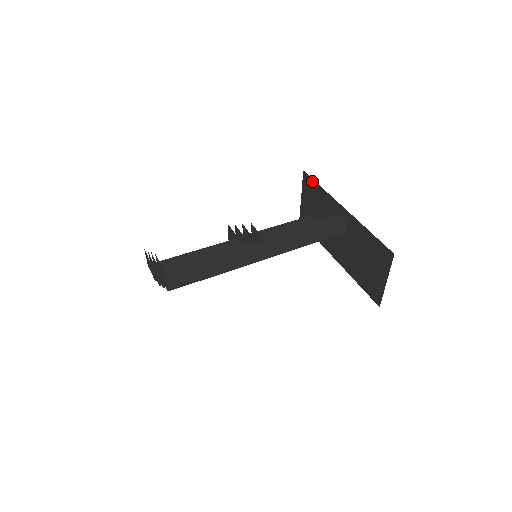
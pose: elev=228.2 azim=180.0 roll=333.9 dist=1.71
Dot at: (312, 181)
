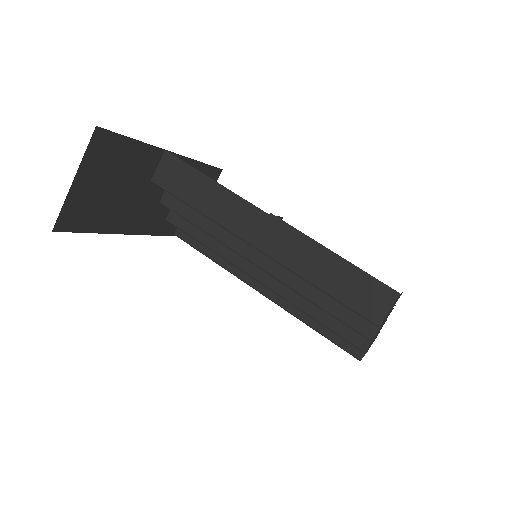
Dot at: occluded
